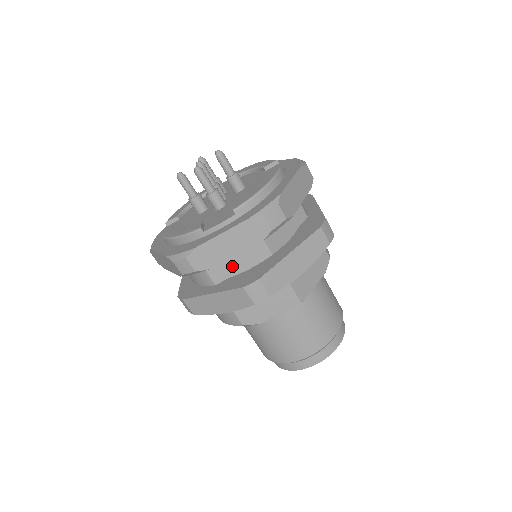
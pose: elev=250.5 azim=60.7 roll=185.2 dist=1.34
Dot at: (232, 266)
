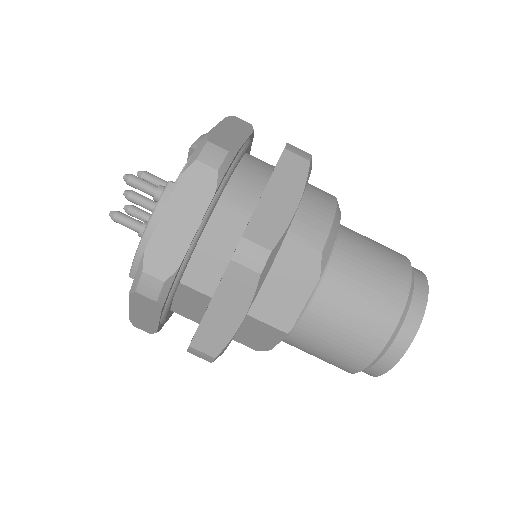
Dot at: (193, 310)
